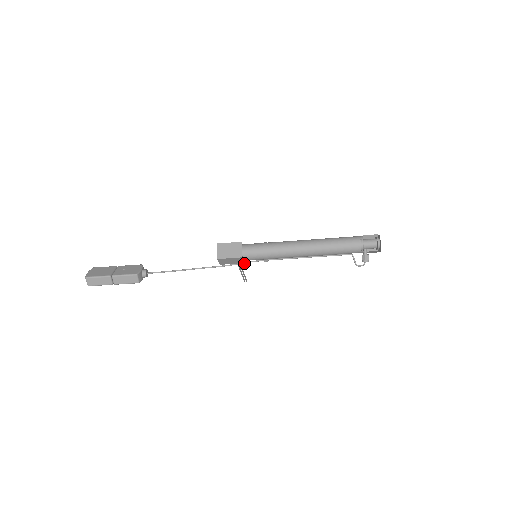
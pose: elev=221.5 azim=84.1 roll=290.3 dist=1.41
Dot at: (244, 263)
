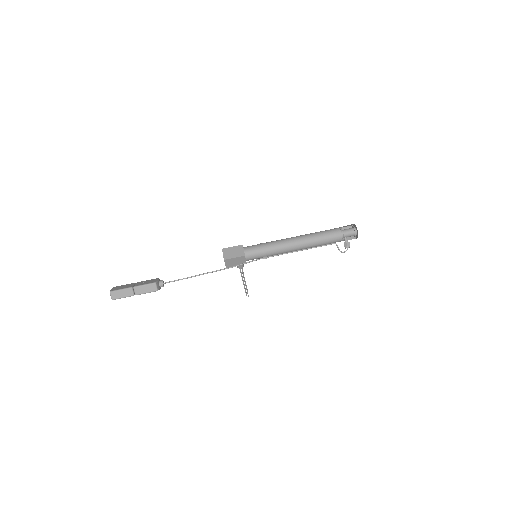
Dot at: occluded
